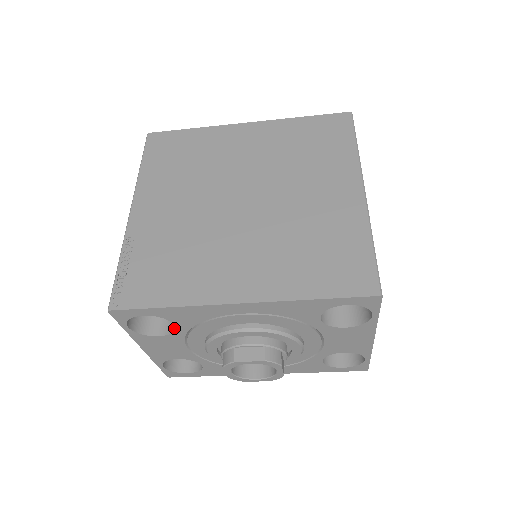
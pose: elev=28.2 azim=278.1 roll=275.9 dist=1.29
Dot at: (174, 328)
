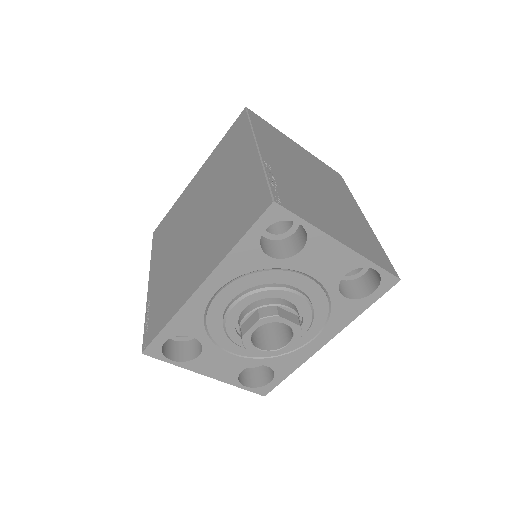
Dot at: (201, 341)
